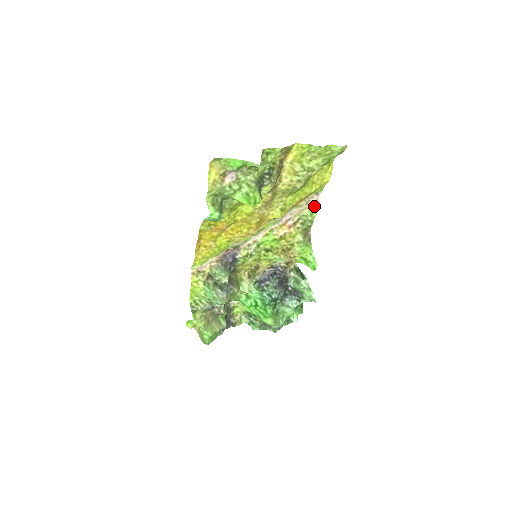
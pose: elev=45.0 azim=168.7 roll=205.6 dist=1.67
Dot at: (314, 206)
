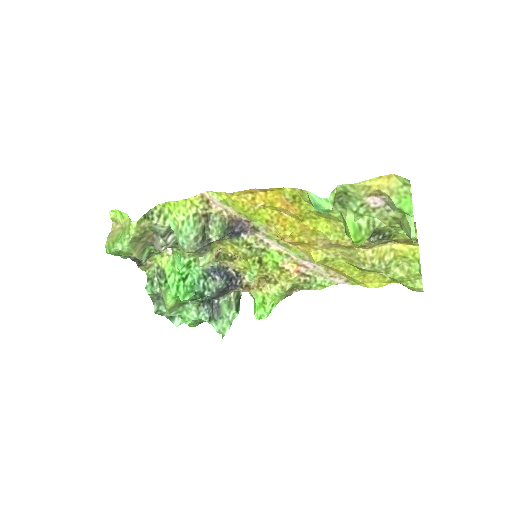
Dot at: (329, 283)
